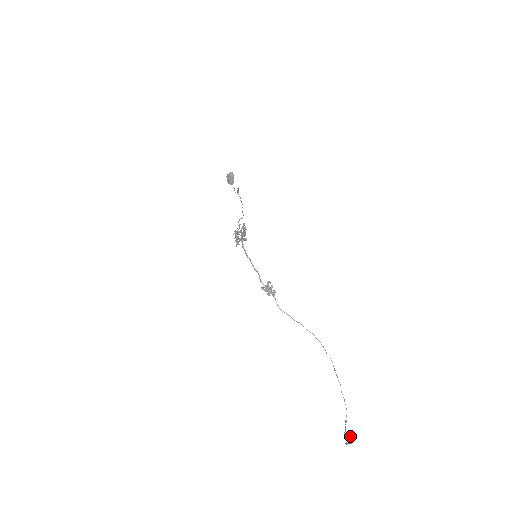
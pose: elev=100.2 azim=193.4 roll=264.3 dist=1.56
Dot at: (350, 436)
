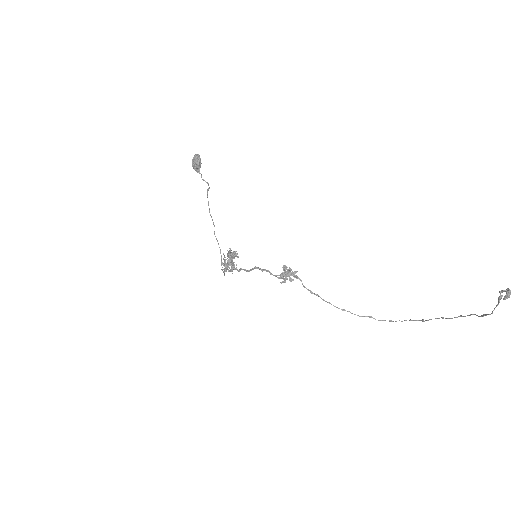
Dot at: (500, 291)
